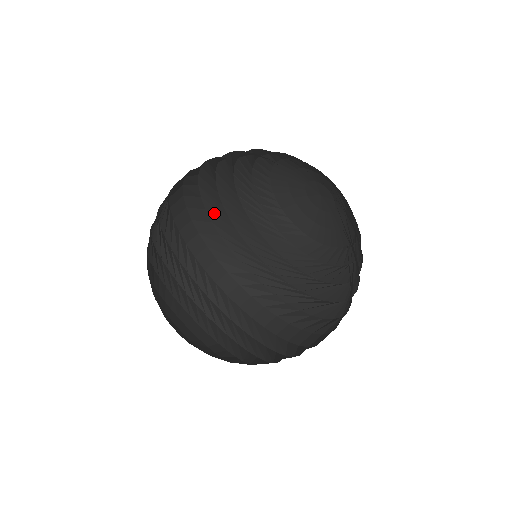
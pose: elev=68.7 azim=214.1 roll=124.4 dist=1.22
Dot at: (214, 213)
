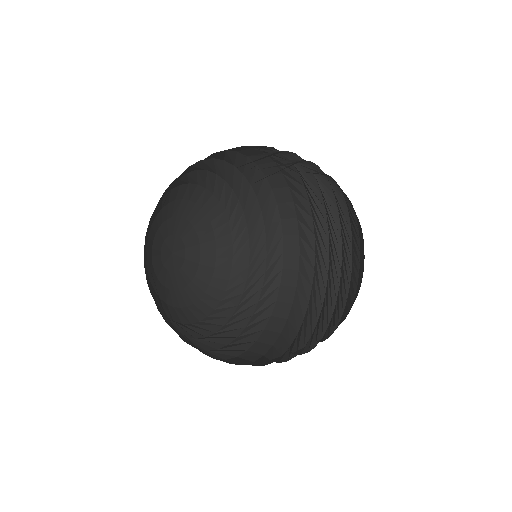
Dot at: (274, 150)
